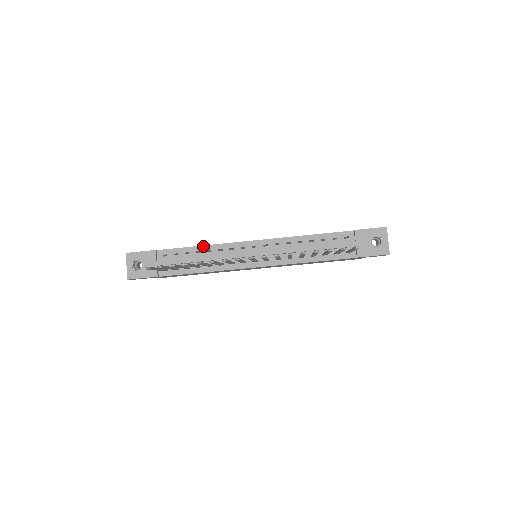
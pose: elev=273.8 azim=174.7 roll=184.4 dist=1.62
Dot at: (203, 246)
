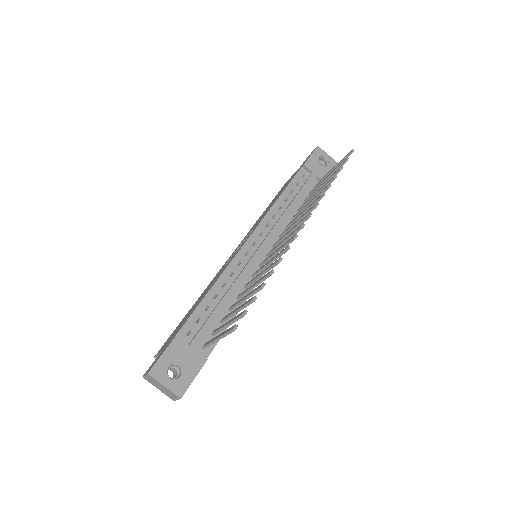
Dot at: (213, 286)
